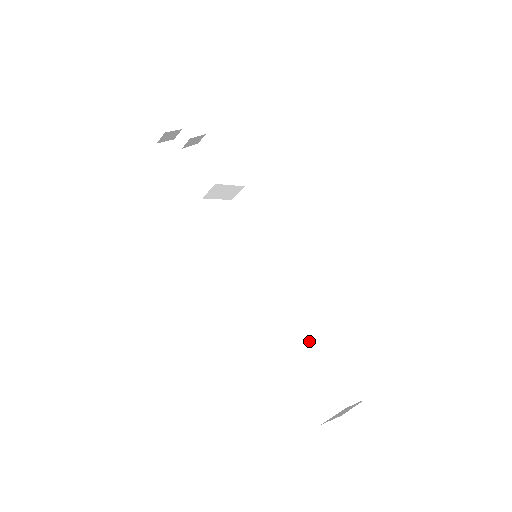
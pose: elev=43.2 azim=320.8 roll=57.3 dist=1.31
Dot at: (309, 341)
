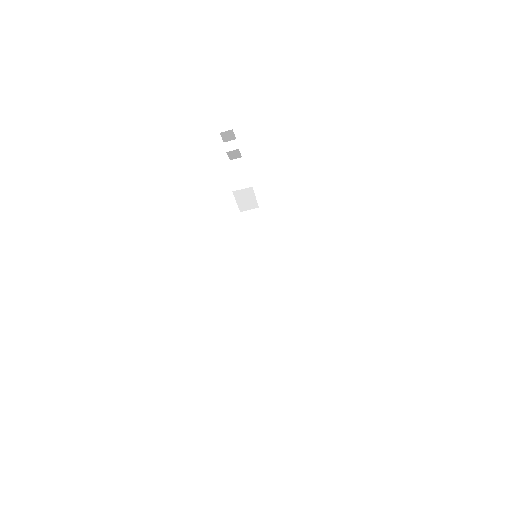
Dot at: (266, 346)
